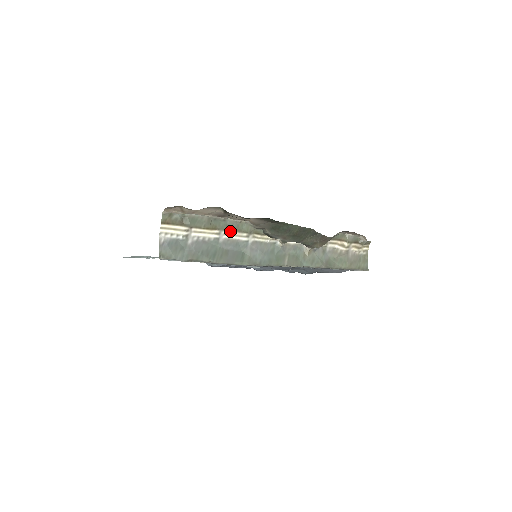
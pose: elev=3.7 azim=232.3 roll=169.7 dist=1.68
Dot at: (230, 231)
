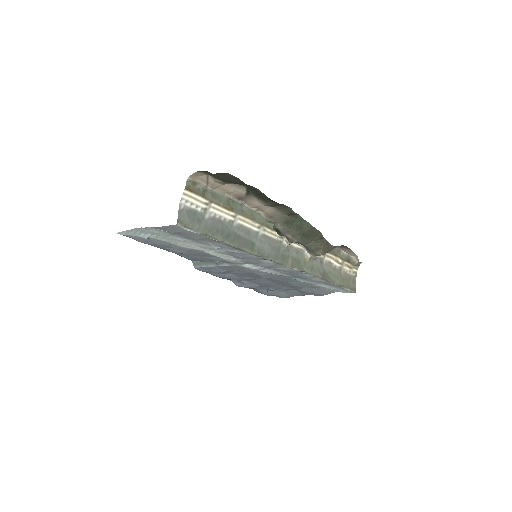
Dot at: (244, 217)
